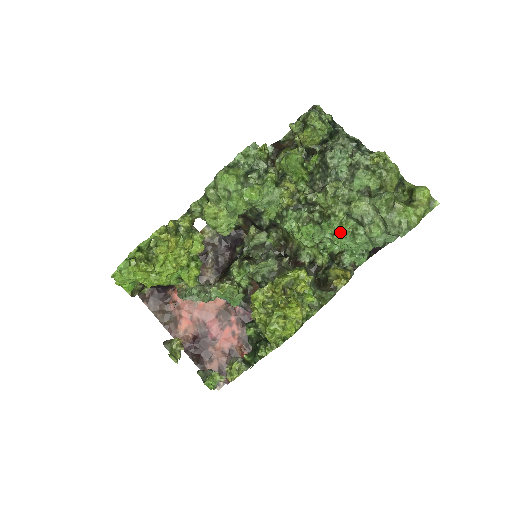
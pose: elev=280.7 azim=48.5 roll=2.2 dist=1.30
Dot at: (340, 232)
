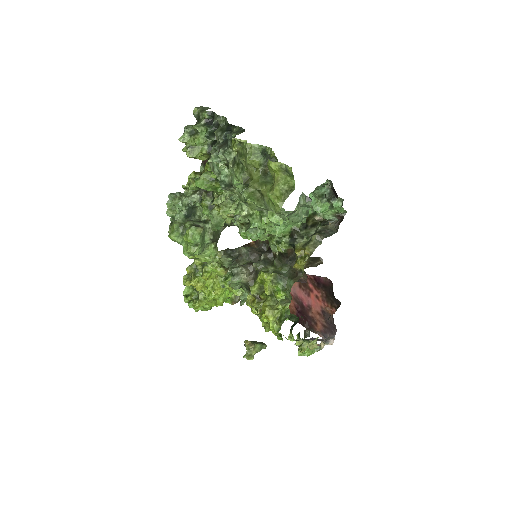
Dot at: (266, 225)
